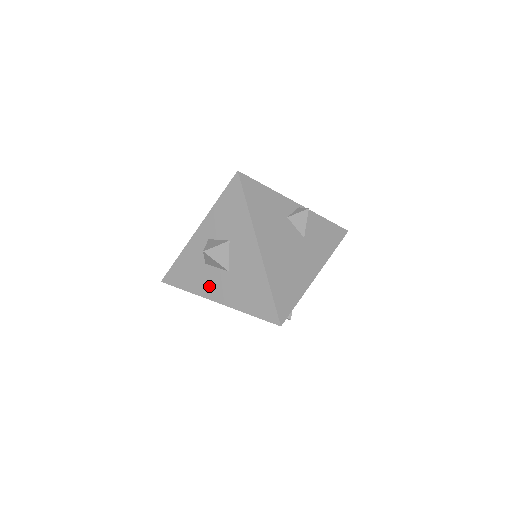
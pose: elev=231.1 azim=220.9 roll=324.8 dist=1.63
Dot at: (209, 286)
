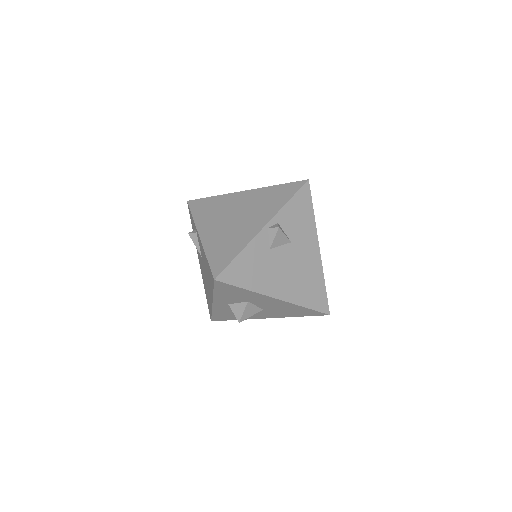
Dot at: (254, 316)
